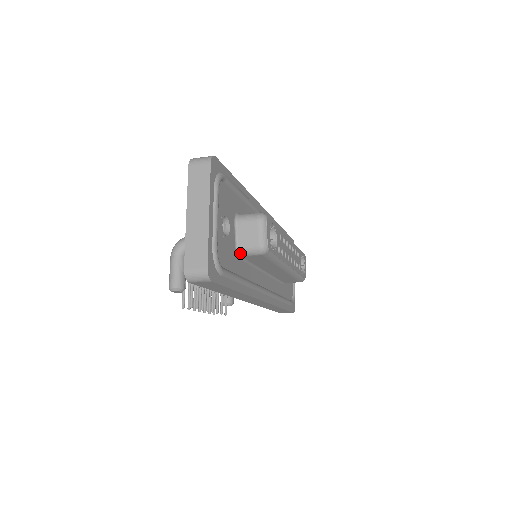
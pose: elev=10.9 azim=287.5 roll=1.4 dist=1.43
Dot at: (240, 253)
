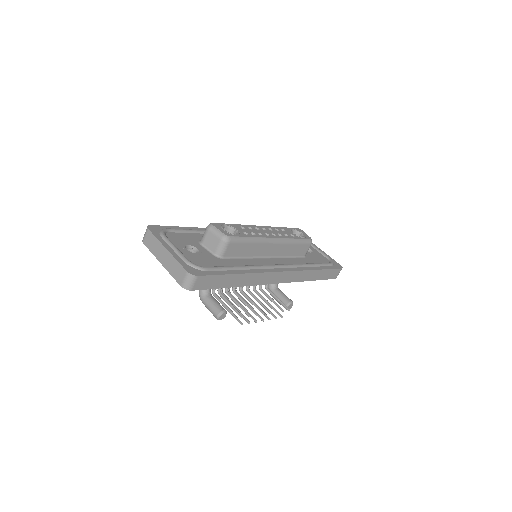
Dot at: (219, 255)
